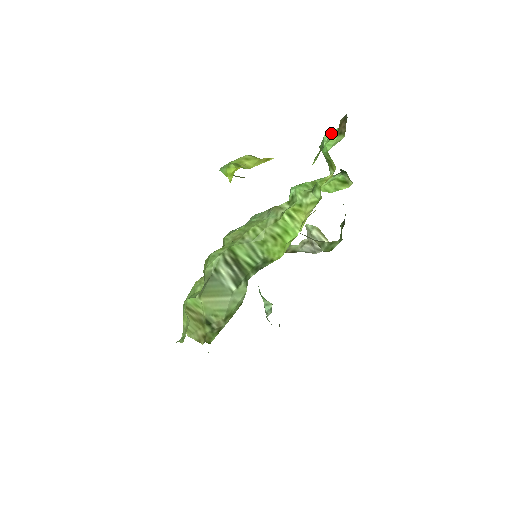
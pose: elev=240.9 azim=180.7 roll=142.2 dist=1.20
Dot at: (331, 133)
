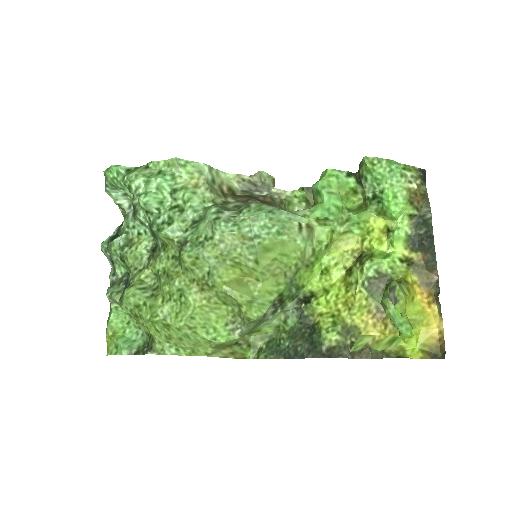
Dot at: (394, 175)
